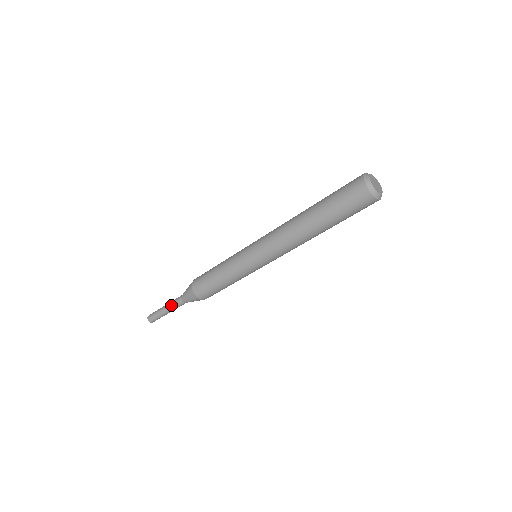
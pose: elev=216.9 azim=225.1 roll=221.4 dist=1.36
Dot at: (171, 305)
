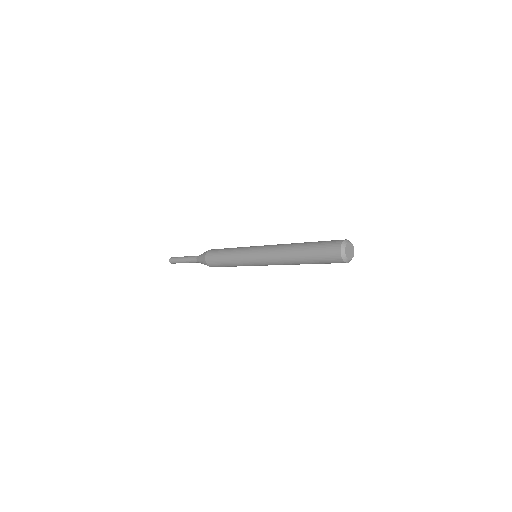
Dot at: (188, 261)
